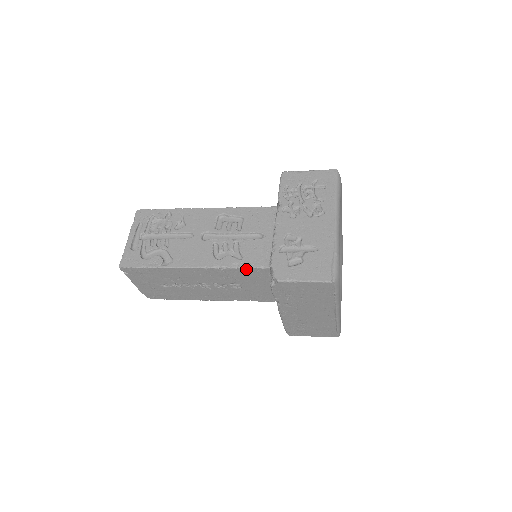
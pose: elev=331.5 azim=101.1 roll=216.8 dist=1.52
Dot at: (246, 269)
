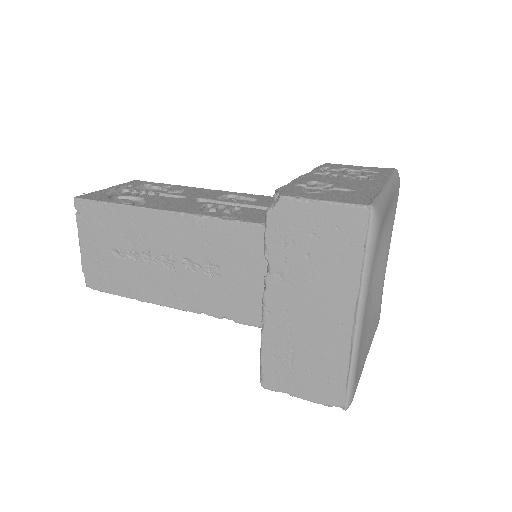
Dot at: (237, 224)
